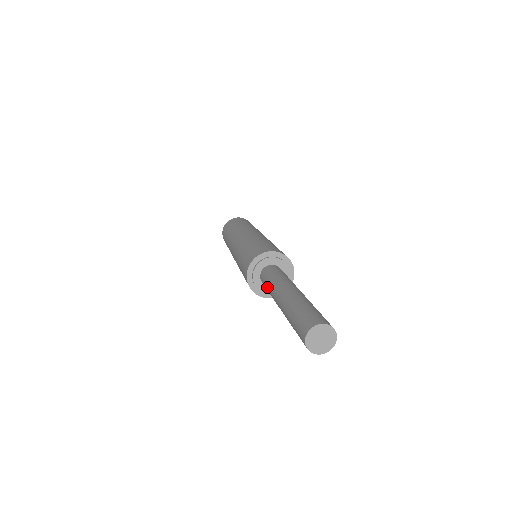
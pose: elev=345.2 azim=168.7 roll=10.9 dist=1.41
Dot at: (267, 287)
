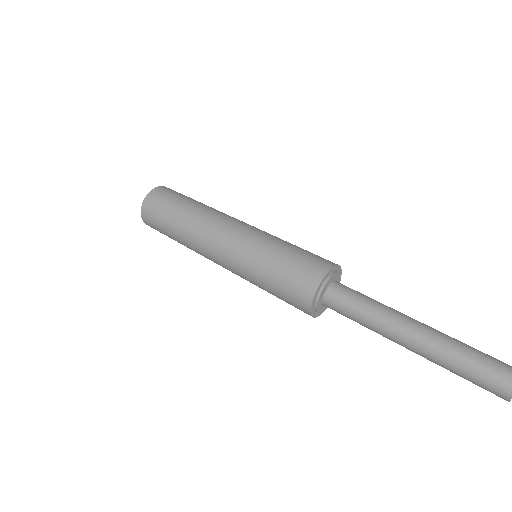
Dot at: (359, 313)
